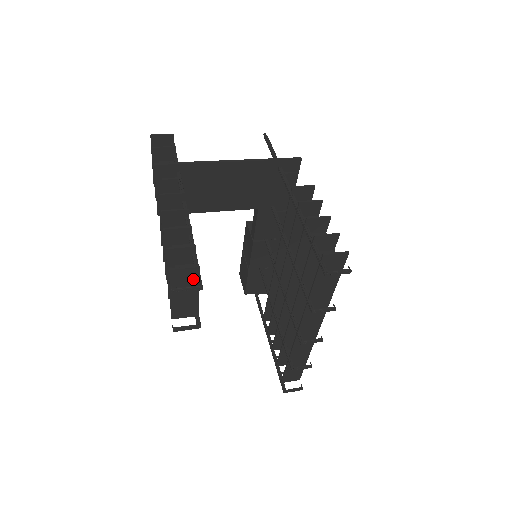
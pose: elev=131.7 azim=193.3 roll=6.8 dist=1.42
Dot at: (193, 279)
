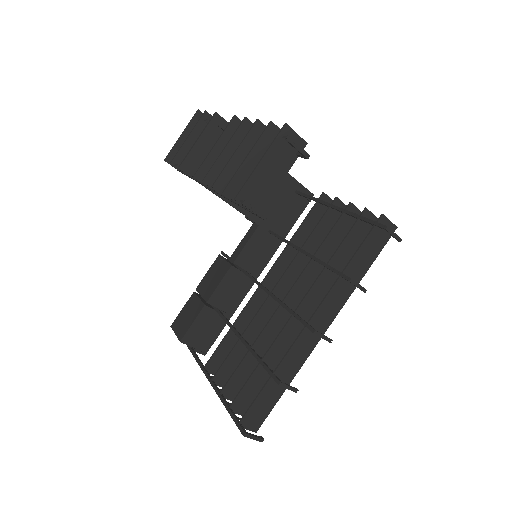
Dot at: (292, 155)
